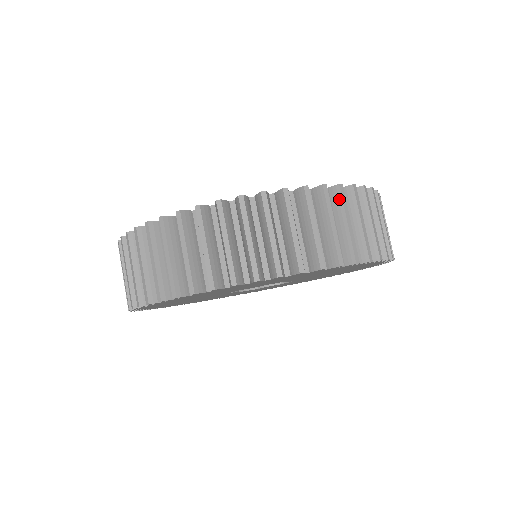
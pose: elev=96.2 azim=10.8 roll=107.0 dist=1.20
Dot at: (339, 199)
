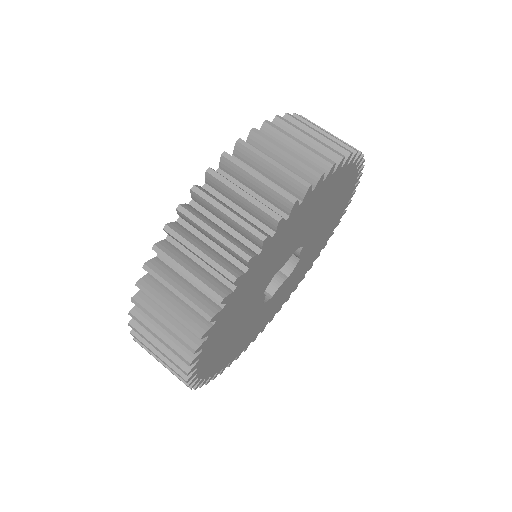
Dot at: occluded
